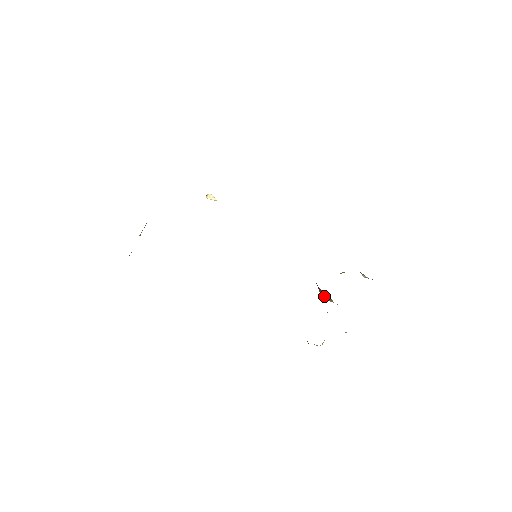
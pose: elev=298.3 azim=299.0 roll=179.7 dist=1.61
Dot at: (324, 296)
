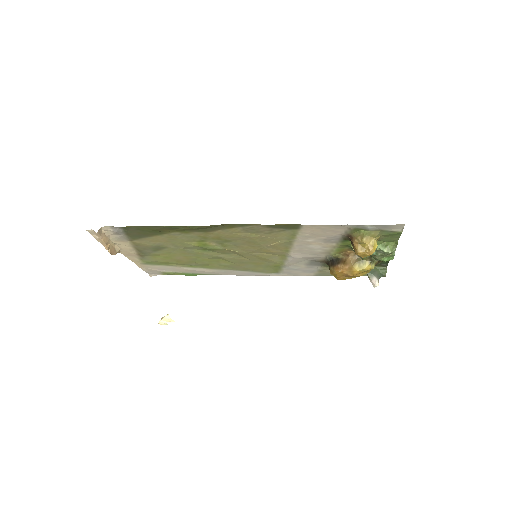
Dot at: (348, 262)
